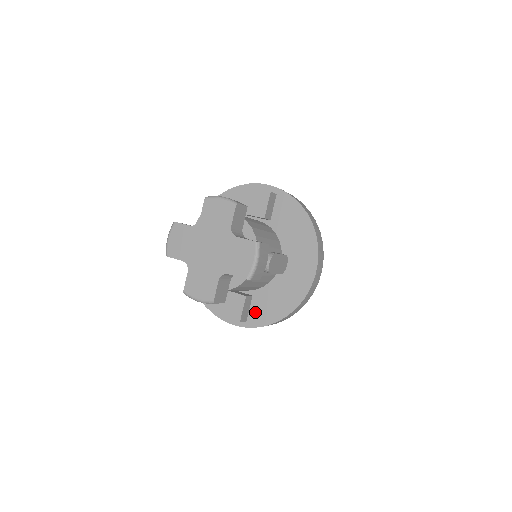
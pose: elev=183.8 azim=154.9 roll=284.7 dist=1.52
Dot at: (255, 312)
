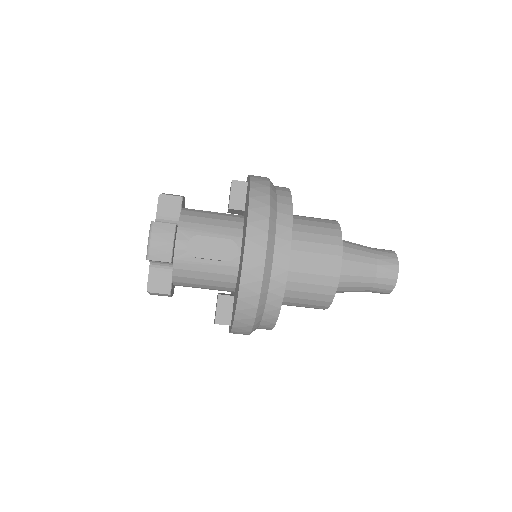
Dot at: (232, 313)
